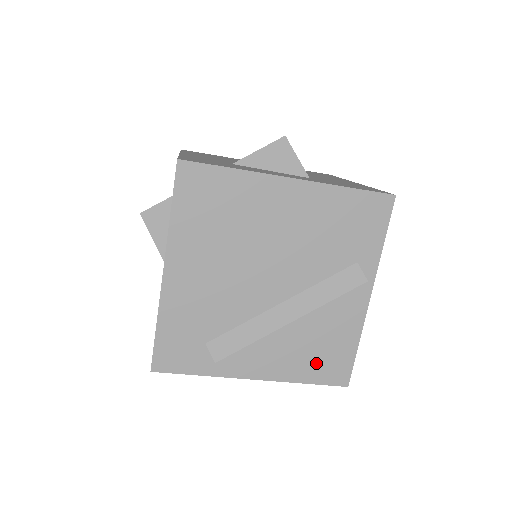
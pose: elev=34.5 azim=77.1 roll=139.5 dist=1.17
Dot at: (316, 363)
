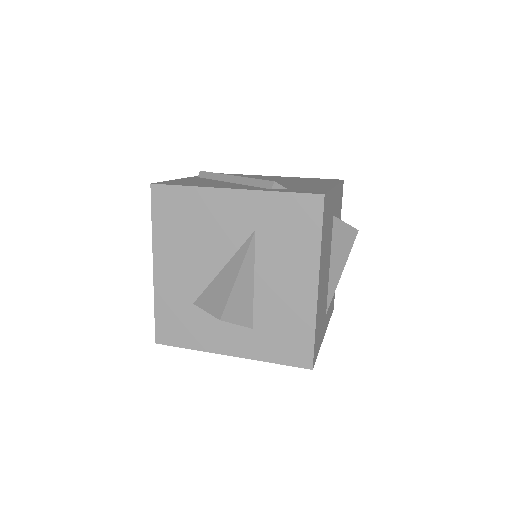
Dot at: occluded
